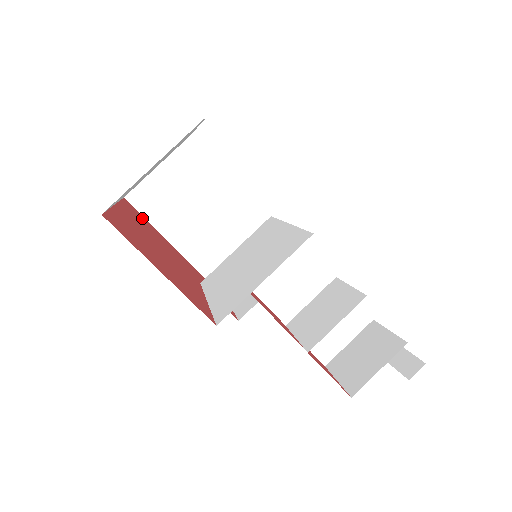
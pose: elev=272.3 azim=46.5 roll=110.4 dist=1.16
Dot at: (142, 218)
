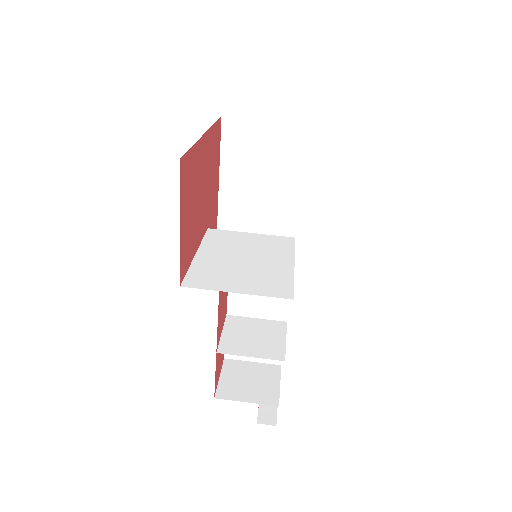
Dot at: (218, 144)
